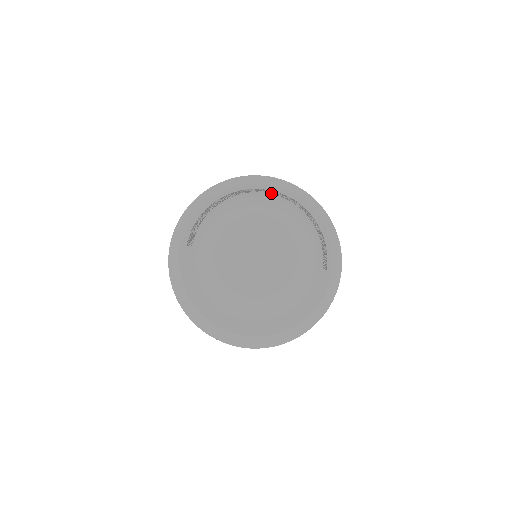
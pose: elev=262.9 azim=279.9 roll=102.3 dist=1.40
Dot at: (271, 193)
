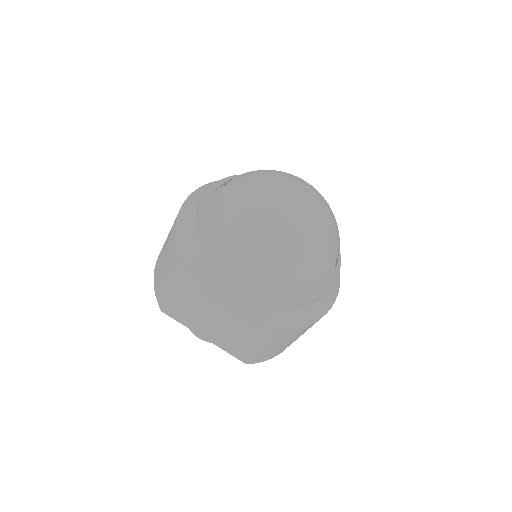
Dot at: occluded
